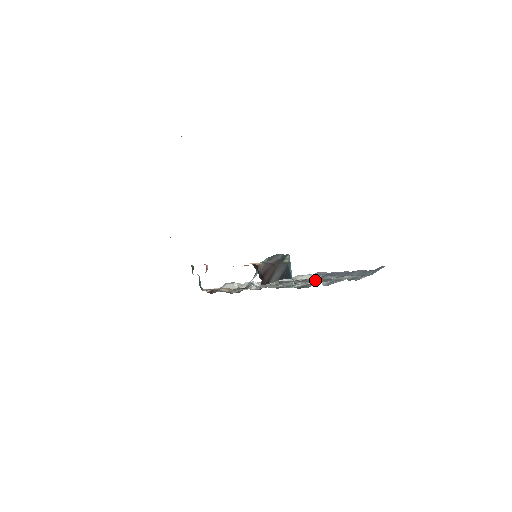
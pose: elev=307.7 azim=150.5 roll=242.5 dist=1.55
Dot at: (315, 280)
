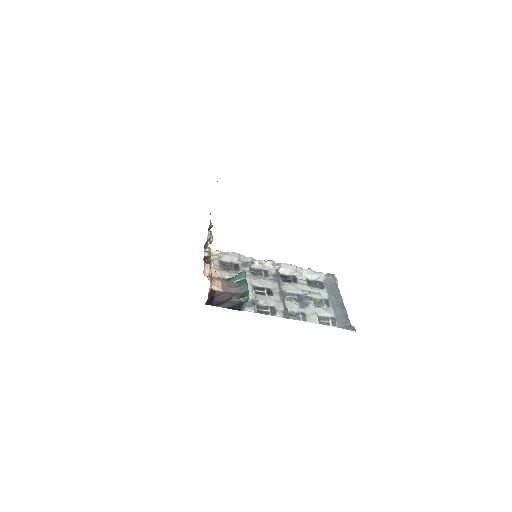
Dot at: (284, 305)
